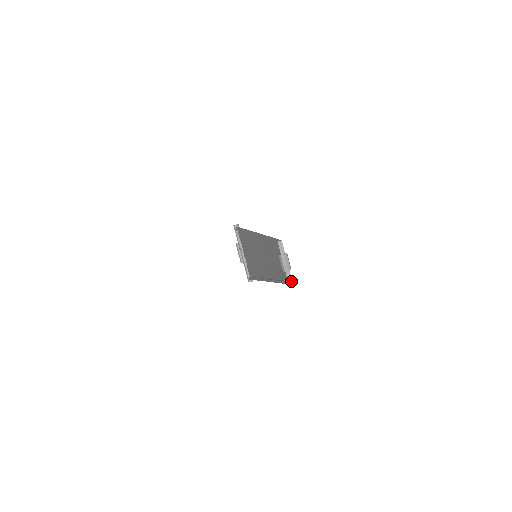
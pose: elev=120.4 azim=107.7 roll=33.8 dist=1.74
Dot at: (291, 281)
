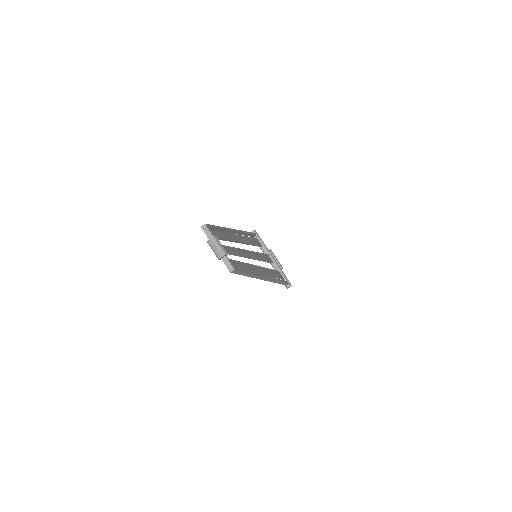
Dot at: (232, 268)
